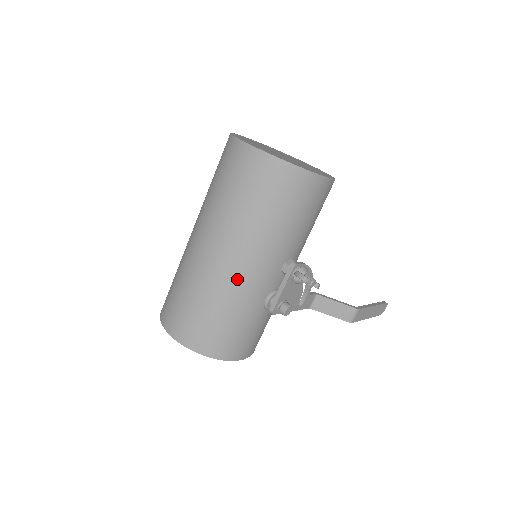
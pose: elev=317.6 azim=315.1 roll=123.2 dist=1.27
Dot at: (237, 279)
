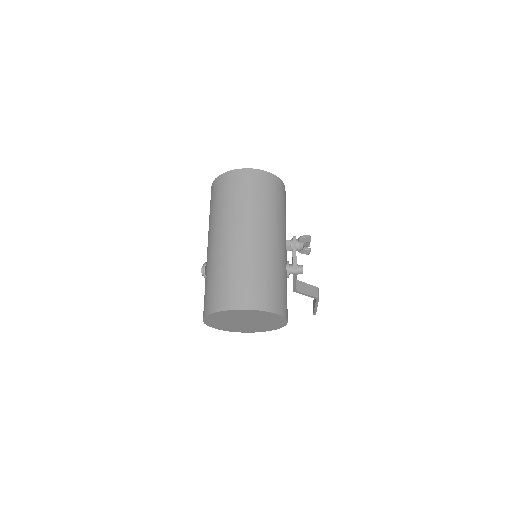
Dot at: (272, 248)
